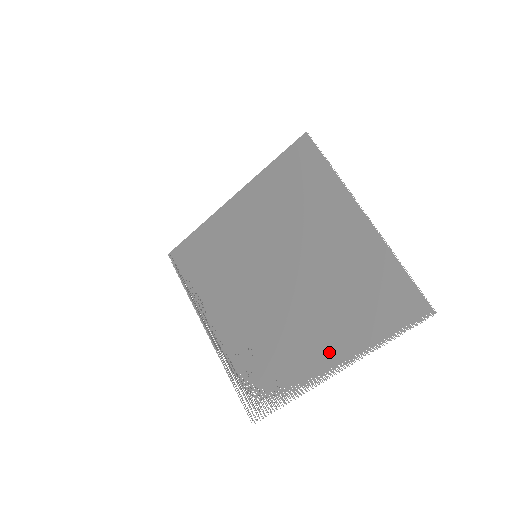
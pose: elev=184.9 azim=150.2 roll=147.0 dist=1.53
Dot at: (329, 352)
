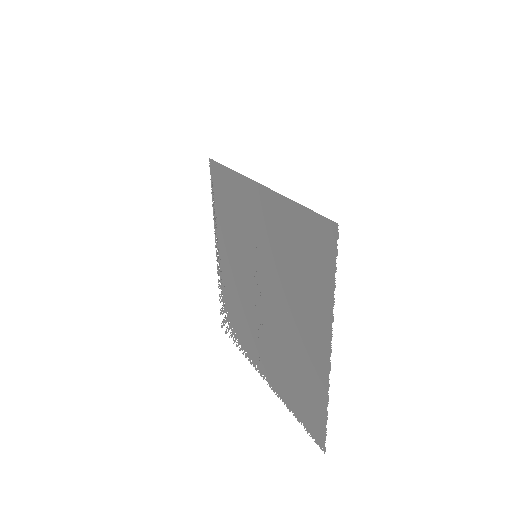
Dot at: (266, 368)
